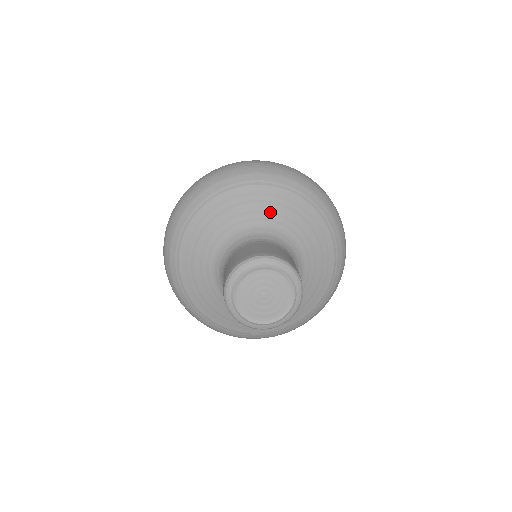
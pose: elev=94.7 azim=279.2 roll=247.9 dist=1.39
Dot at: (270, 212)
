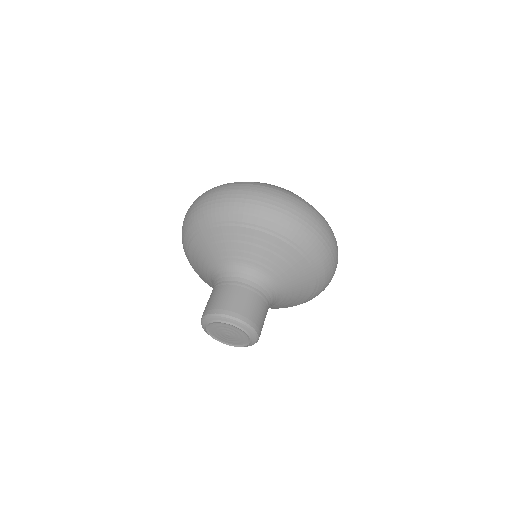
Dot at: (272, 262)
